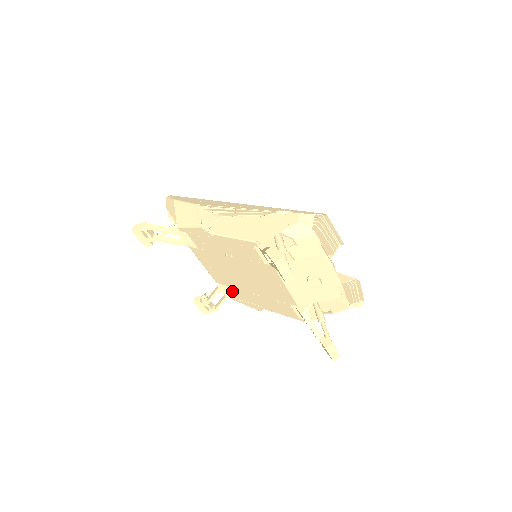
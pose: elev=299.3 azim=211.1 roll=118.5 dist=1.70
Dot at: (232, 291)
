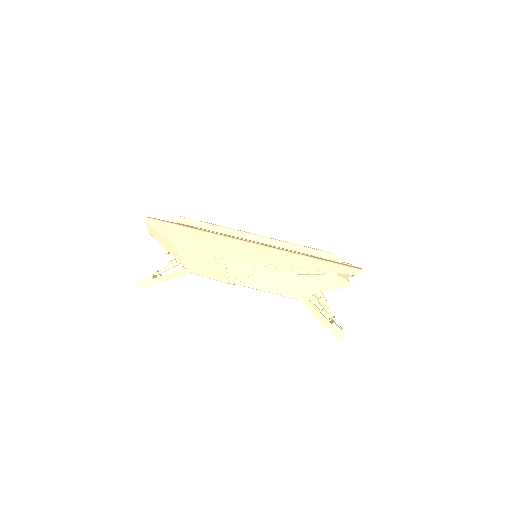
Dot at: occluded
